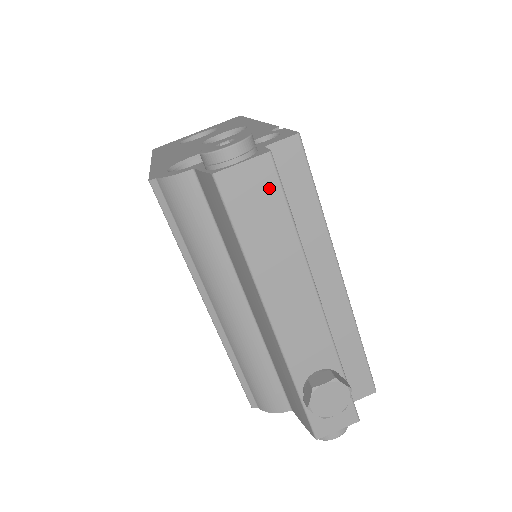
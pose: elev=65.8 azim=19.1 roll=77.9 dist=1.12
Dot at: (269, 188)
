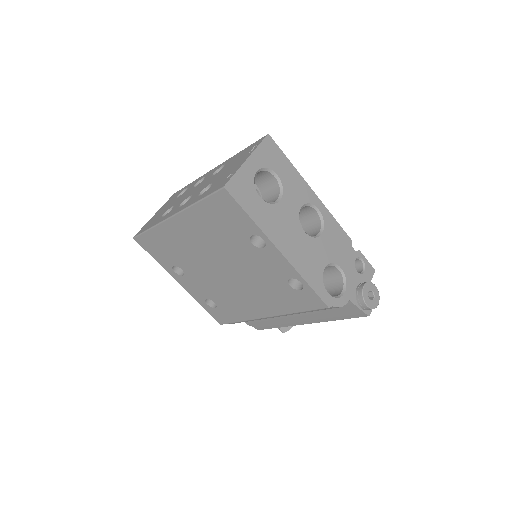
Dot at: occluded
